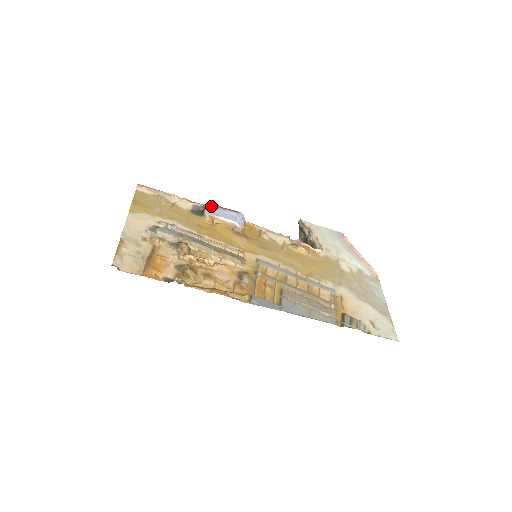
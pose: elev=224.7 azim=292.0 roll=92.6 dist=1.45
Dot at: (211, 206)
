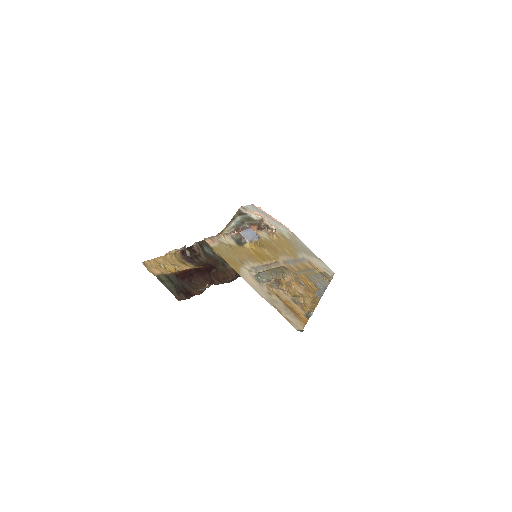
Dot at: (242, 232)
